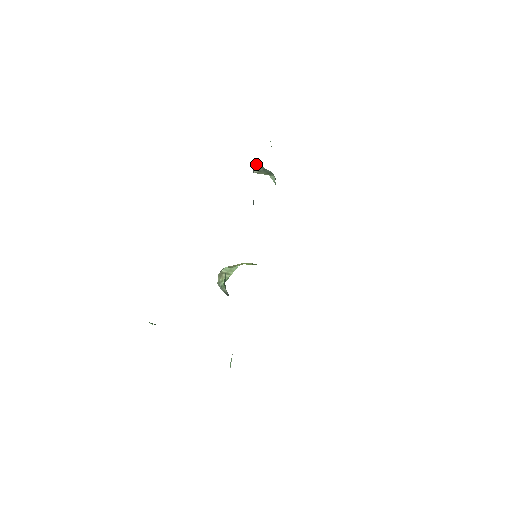
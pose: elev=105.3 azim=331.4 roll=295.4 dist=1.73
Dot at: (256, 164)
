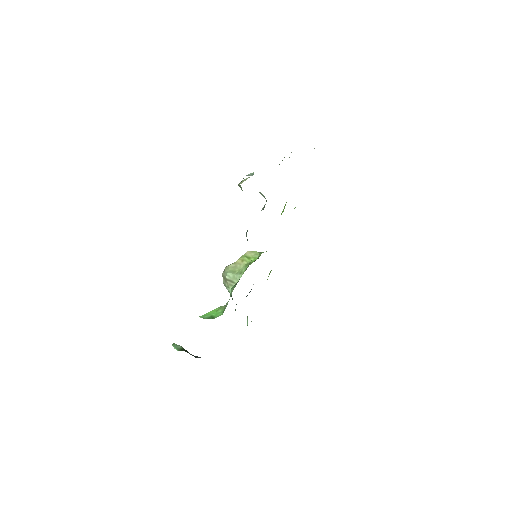
Dot at: (241, 189)
